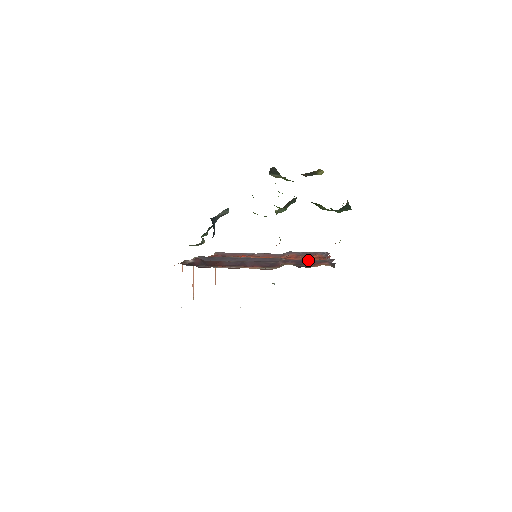
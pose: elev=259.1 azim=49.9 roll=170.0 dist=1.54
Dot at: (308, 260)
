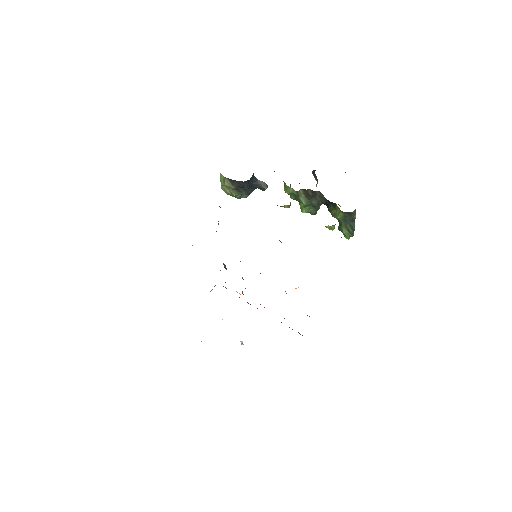
Dot at: occluded
